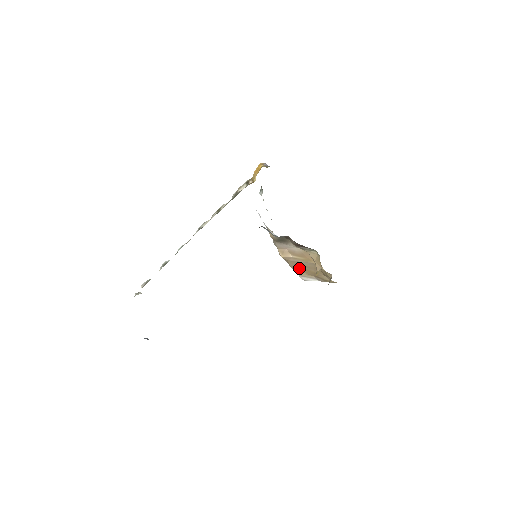
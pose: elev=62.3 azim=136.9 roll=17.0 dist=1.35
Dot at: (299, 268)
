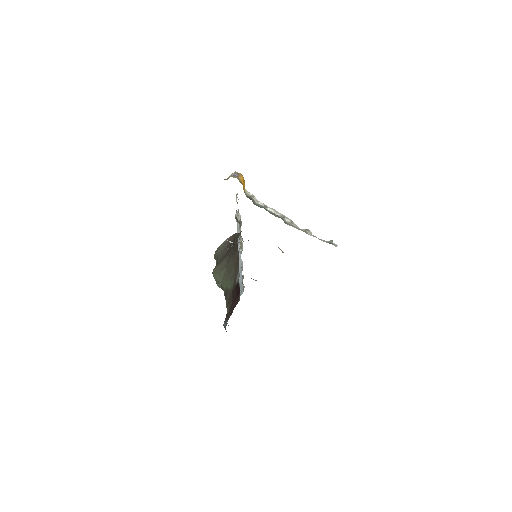
Dot at: occluded
